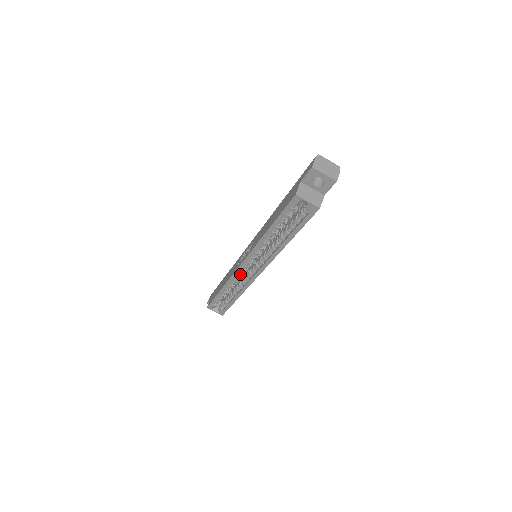
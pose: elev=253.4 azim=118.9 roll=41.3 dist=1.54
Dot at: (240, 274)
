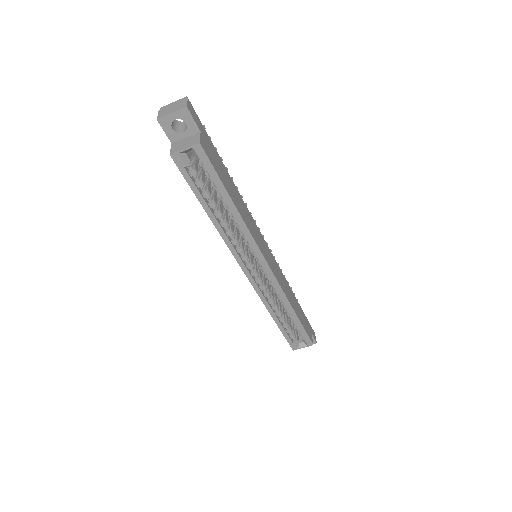
Dot at: (262, 286)
